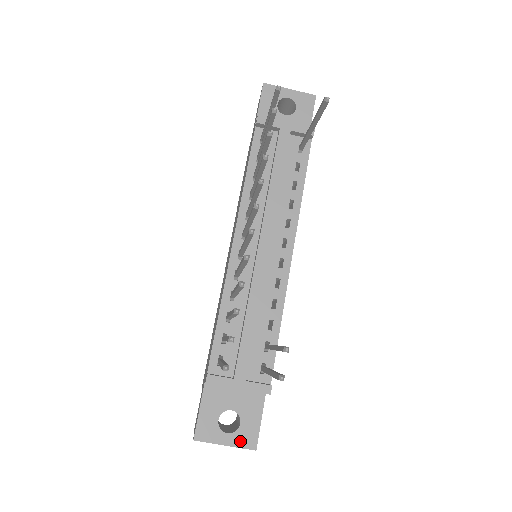
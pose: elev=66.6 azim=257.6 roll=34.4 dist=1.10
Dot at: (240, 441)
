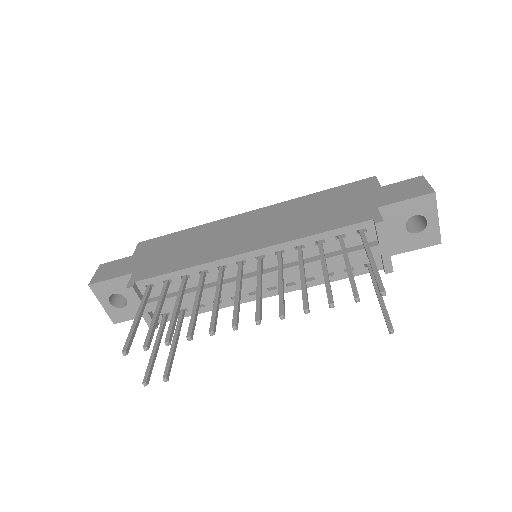
Dot at: (112, 313)
